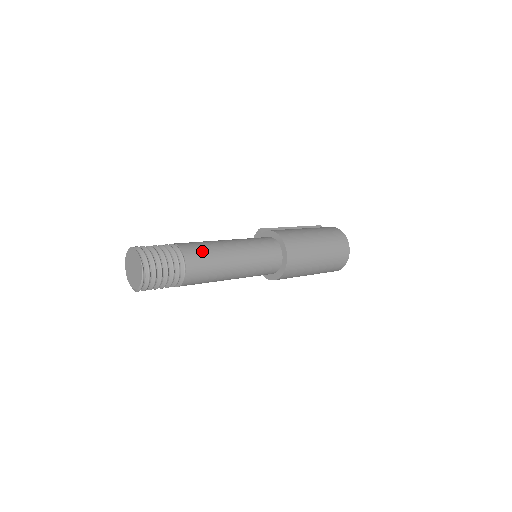
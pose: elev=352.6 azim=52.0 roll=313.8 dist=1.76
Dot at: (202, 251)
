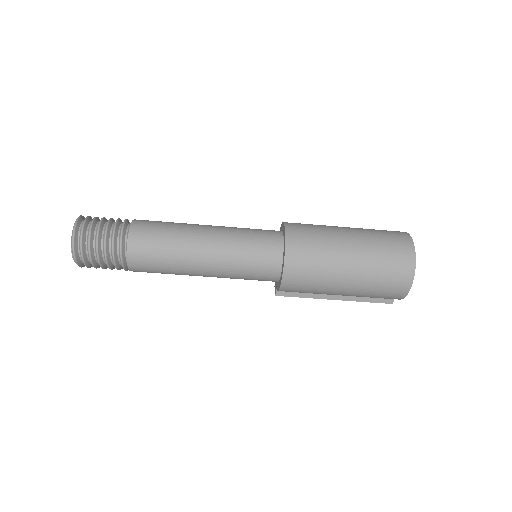
Dot at: occluded
